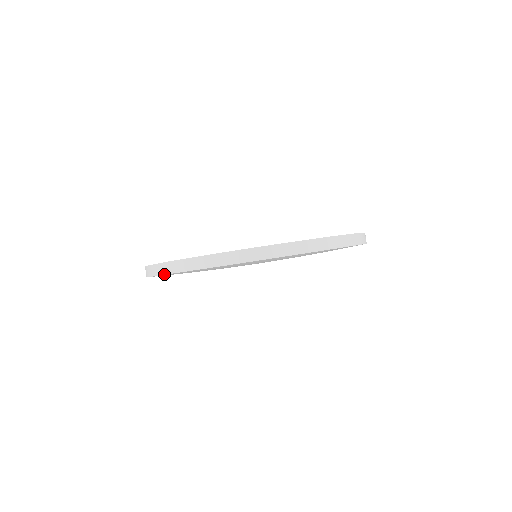
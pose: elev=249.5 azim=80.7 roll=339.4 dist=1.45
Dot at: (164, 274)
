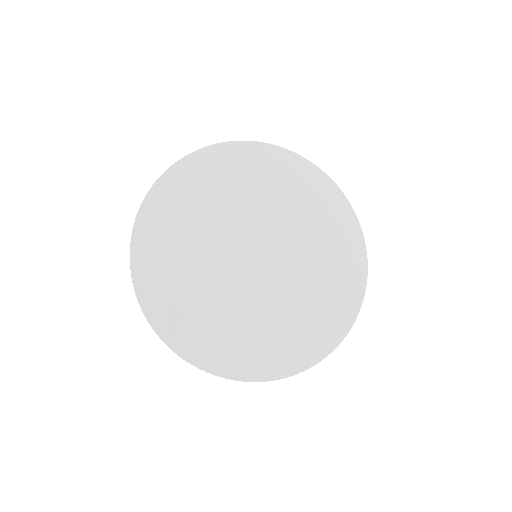
Dot at: (133, 286)
